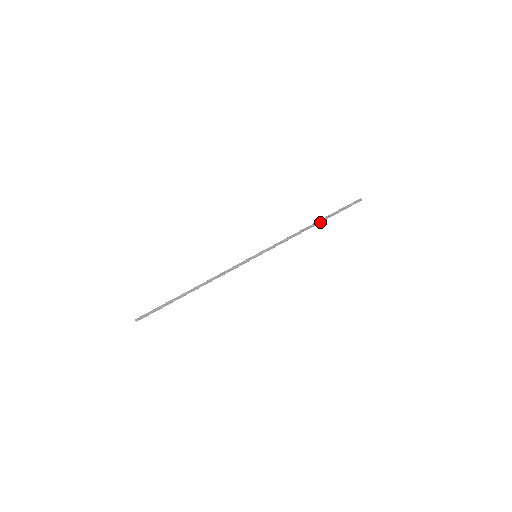
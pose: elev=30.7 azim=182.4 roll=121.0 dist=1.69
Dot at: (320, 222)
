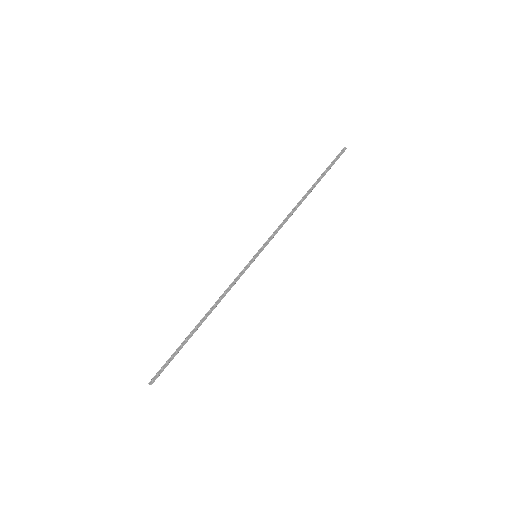
Dot at: (311, 190)
